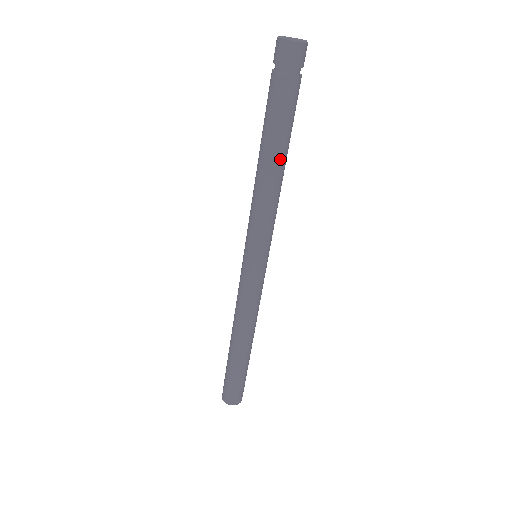
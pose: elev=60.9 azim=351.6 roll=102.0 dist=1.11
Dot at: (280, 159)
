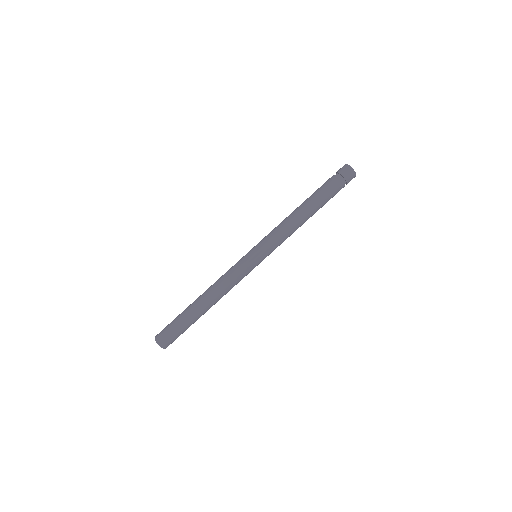
Dot at: (305, 207)
